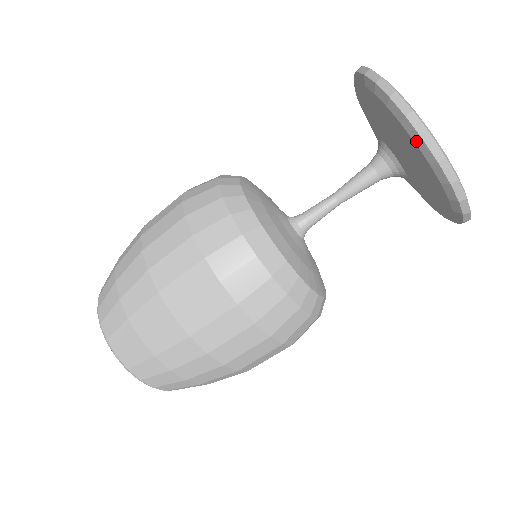
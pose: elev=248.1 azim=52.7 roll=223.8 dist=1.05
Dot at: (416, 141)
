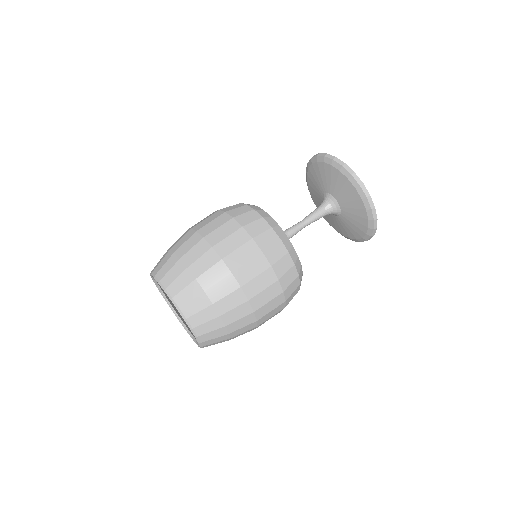
Dot at: (323, 161)
